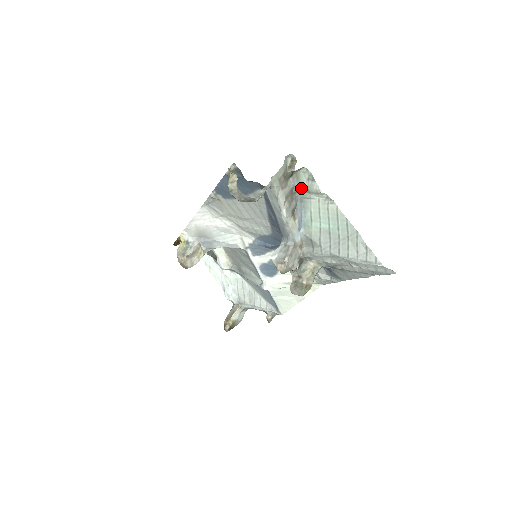
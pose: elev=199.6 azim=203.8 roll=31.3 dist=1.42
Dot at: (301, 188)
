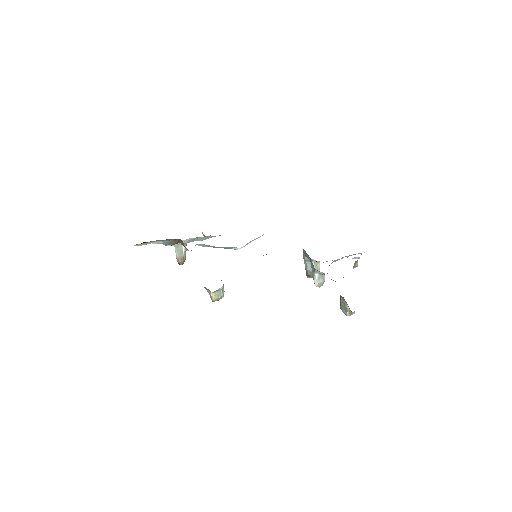
Dot at: occluded
